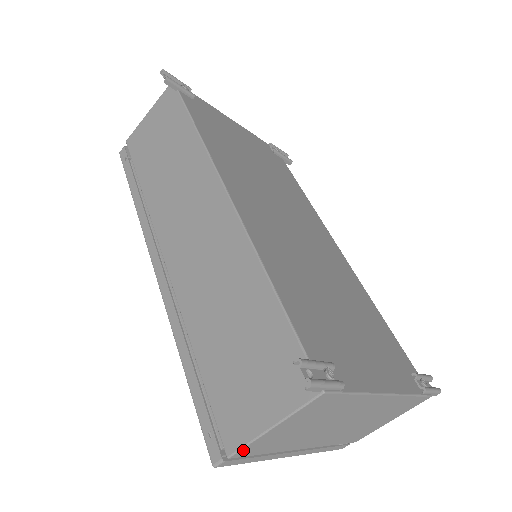
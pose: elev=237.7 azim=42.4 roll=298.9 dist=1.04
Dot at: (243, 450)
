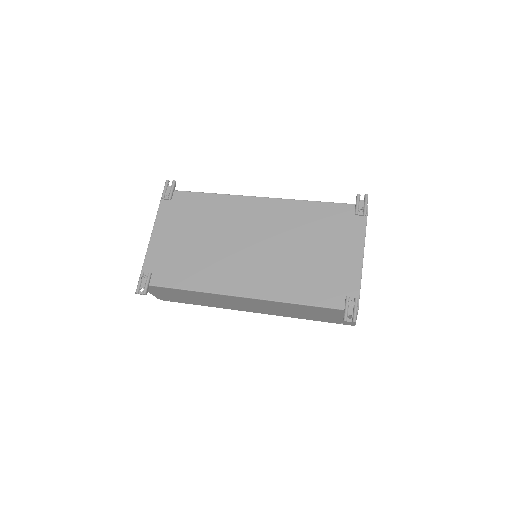
Dot at: occluded
